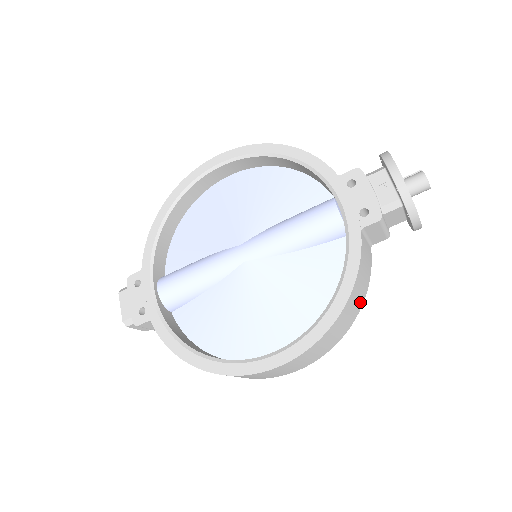
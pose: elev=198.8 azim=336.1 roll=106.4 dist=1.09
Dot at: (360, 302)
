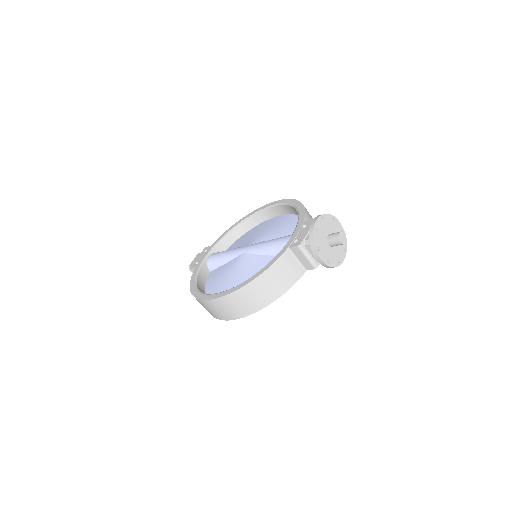
Dot at: (275, 293)
